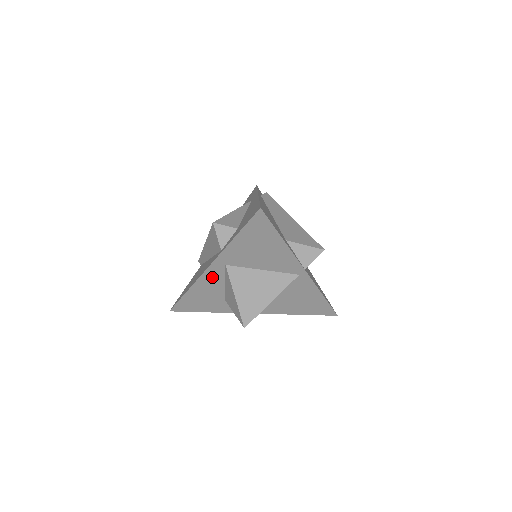
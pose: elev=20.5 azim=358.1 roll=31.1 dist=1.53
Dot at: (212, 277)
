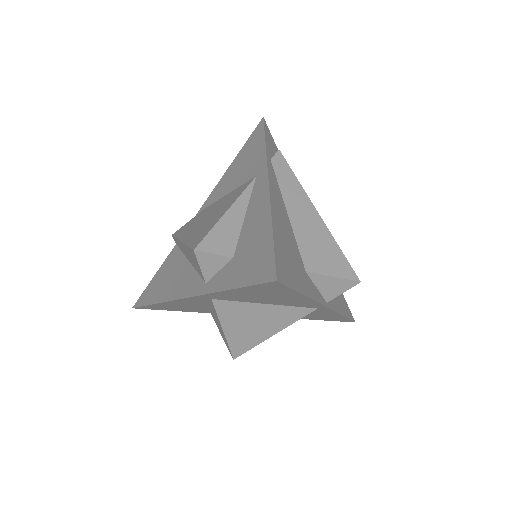
Dot at: (191, 301)
